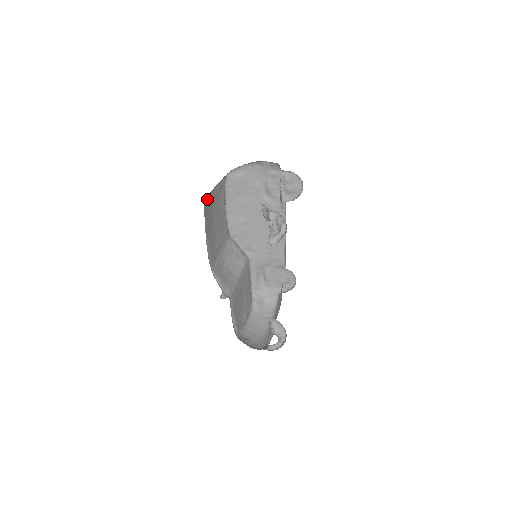
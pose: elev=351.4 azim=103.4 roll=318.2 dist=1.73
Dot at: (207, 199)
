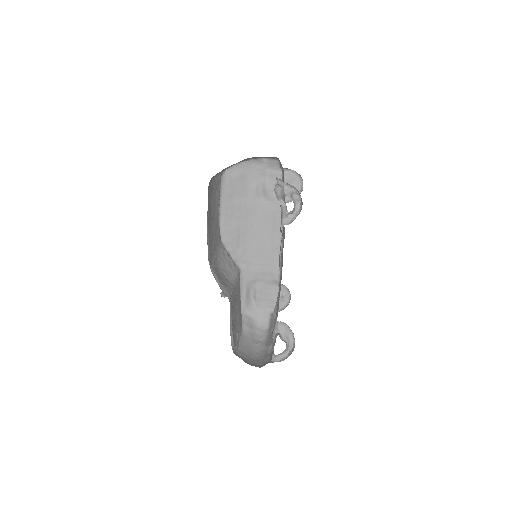
Dot at: (210, 183)
